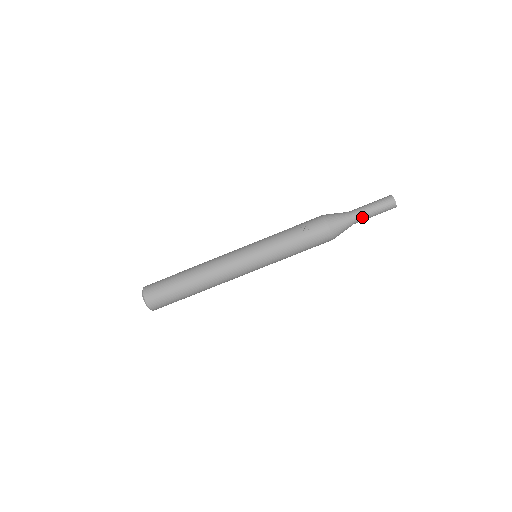
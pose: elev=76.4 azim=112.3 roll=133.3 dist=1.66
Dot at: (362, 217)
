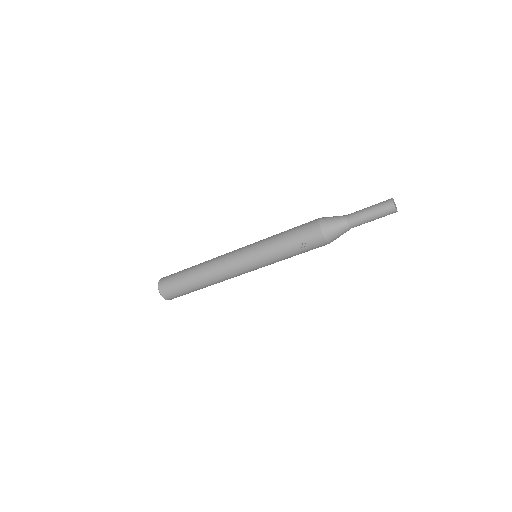
Dot at: occluded
